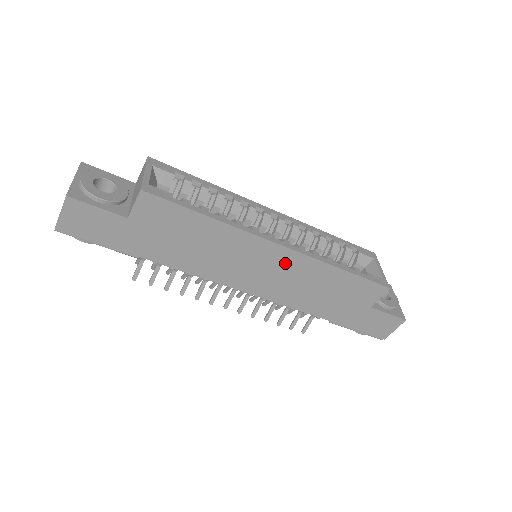
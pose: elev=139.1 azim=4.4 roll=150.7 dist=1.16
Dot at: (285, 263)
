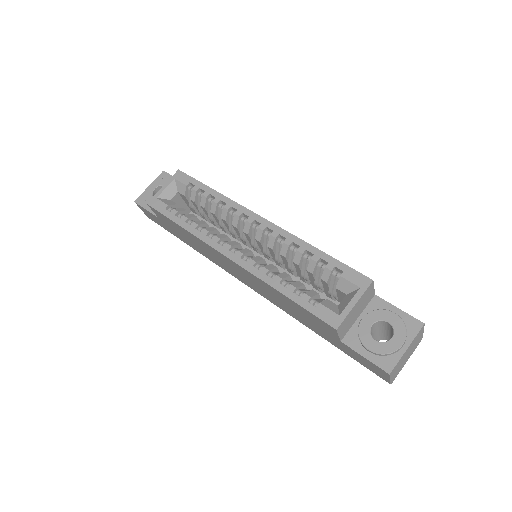
Dot at: (244, 272)
